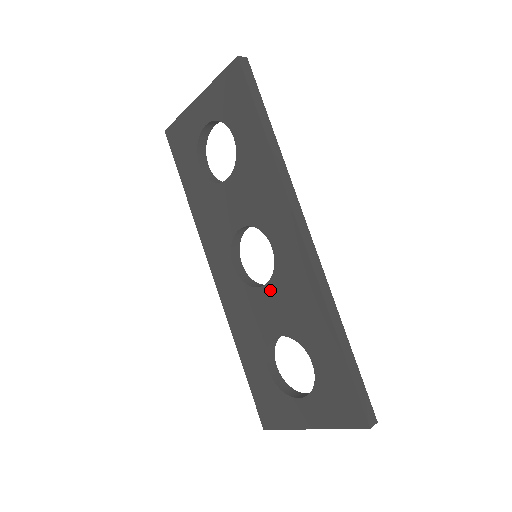
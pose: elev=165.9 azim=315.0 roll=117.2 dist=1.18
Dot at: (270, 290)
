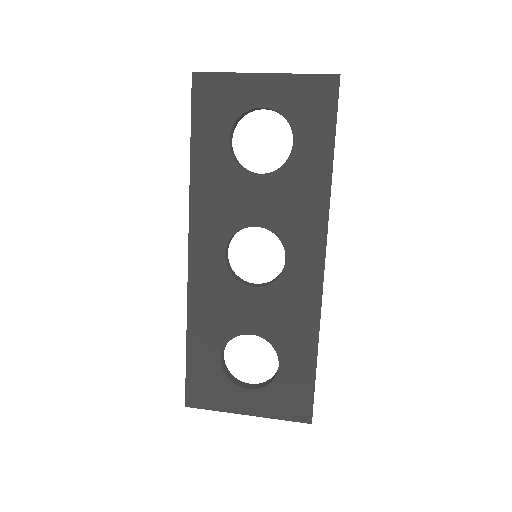
Dot at: (263, 293)
